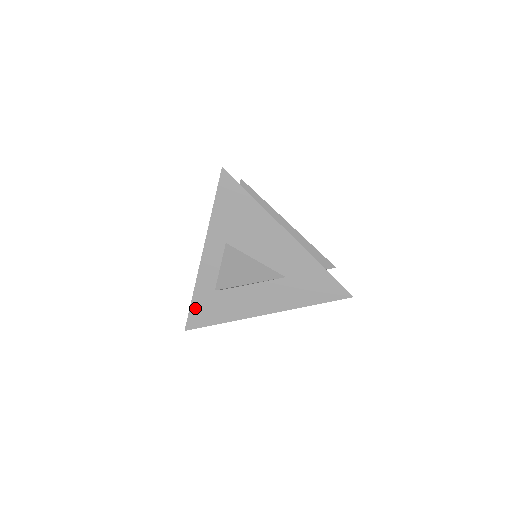
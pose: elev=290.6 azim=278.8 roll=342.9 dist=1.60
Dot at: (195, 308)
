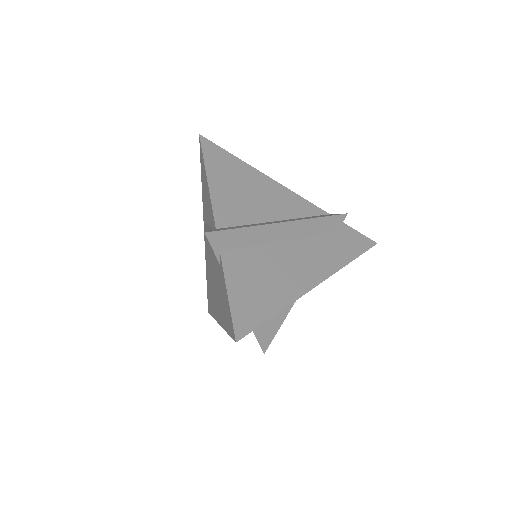
Dot at: occluded
